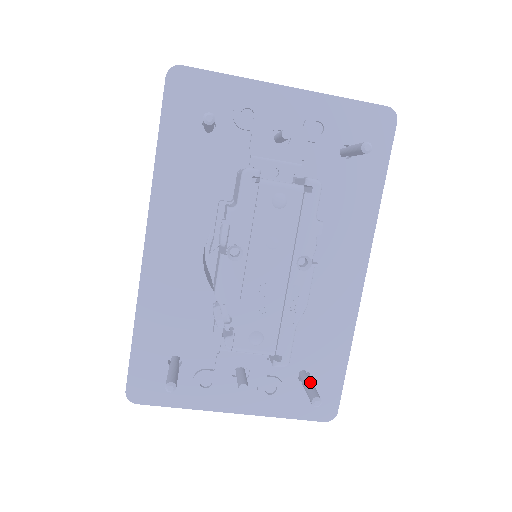
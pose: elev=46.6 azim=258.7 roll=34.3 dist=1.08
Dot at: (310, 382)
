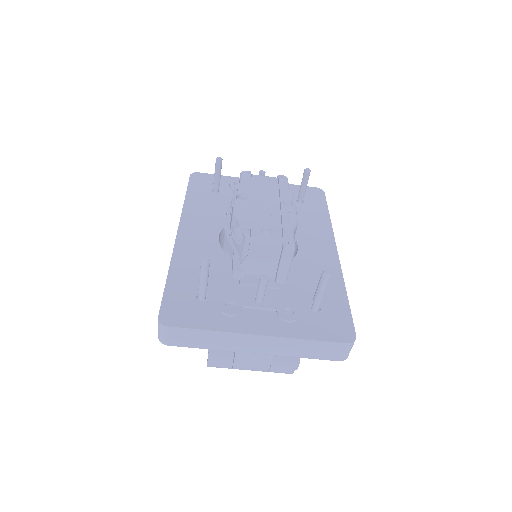
Dot at: occluded
